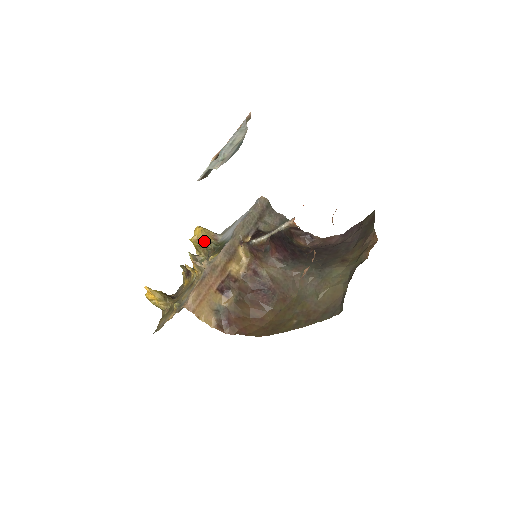
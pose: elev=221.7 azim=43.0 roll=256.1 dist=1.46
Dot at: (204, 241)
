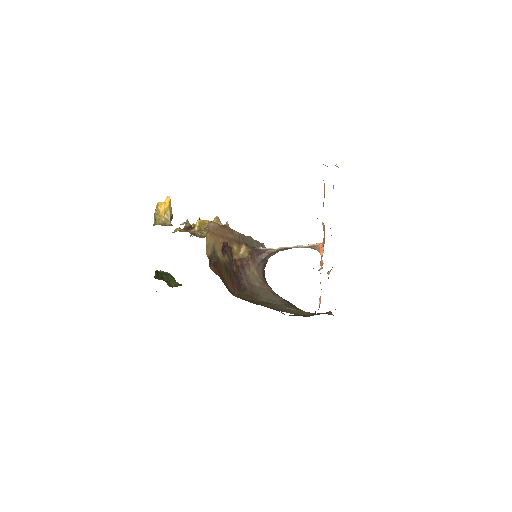
Dot at: occluded
